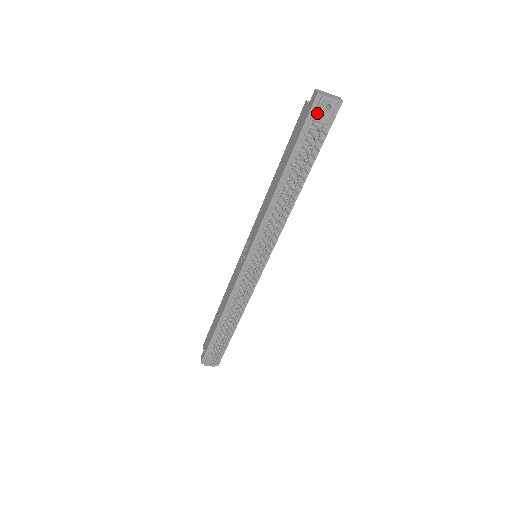
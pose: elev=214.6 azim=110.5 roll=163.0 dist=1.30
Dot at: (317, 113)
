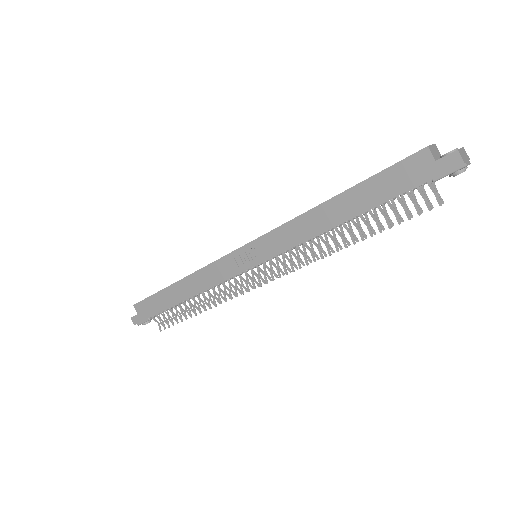
Dot at: occluded
